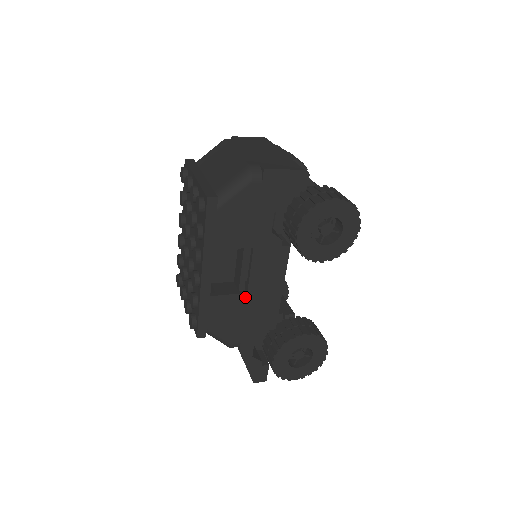
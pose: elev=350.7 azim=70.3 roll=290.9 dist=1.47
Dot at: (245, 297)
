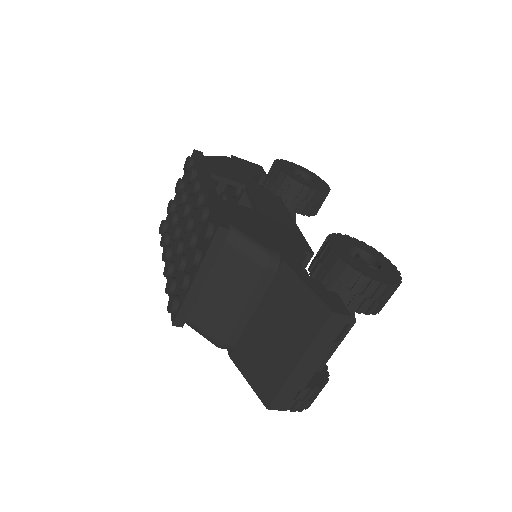
Dot at: (258, 214)
